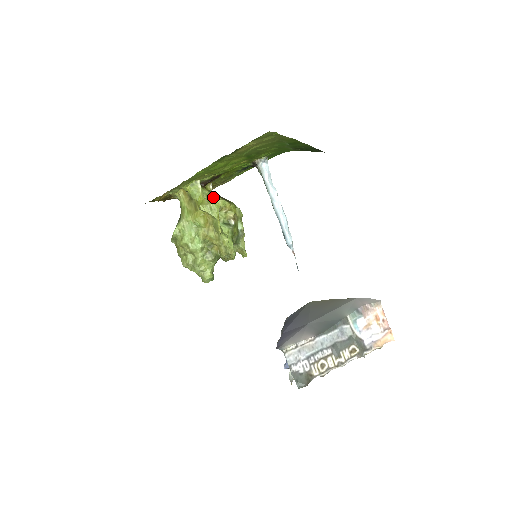
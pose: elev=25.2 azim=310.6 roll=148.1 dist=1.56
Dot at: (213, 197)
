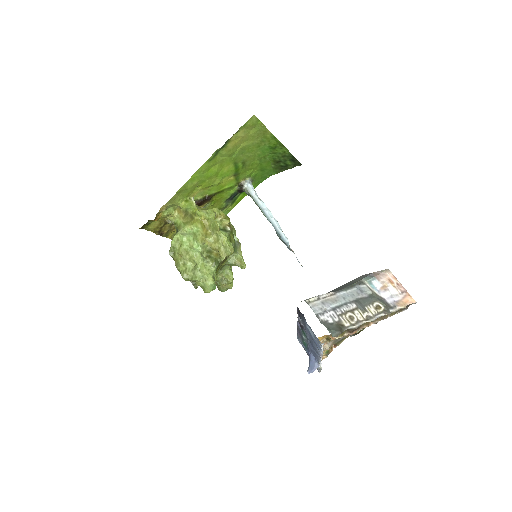
Dot at: occluded
